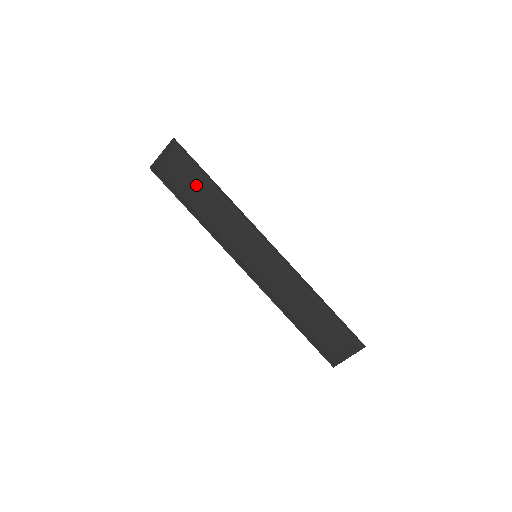
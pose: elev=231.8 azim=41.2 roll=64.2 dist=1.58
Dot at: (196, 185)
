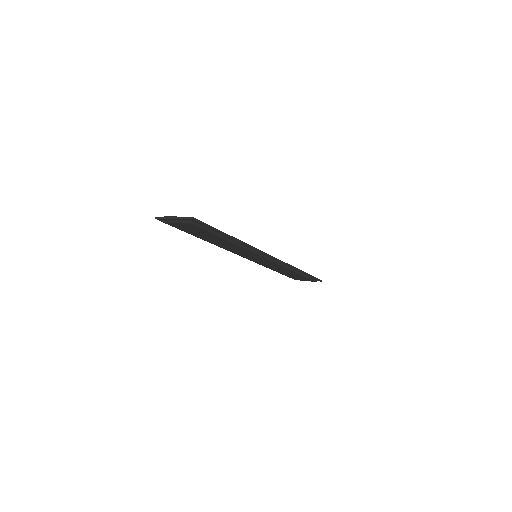
Dot at: (211, 236)
